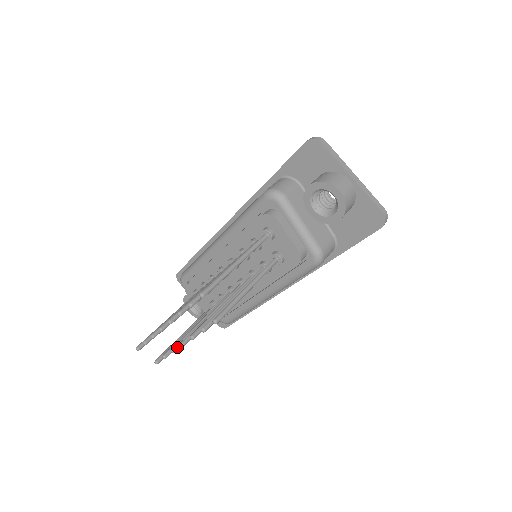
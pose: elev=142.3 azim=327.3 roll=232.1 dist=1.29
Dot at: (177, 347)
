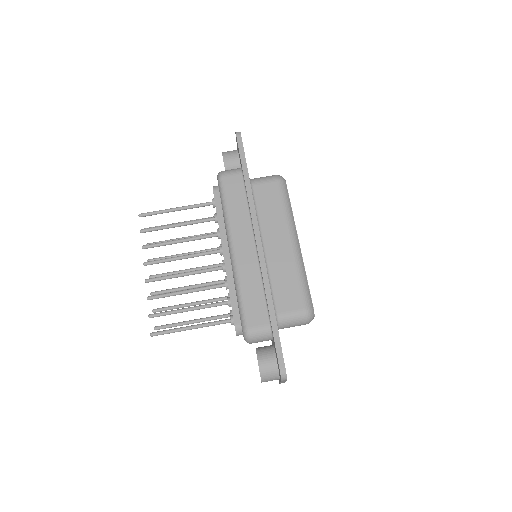
Dot at: occluded
